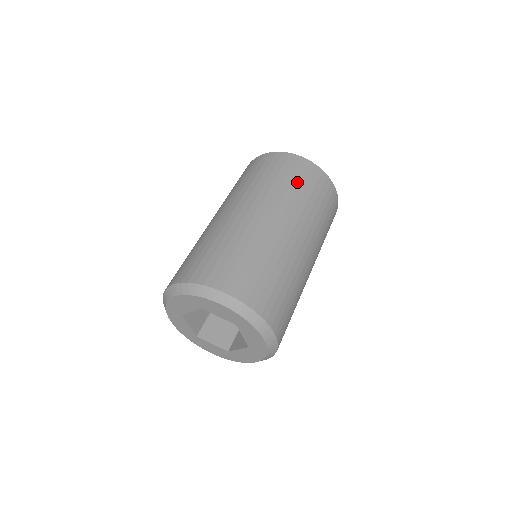
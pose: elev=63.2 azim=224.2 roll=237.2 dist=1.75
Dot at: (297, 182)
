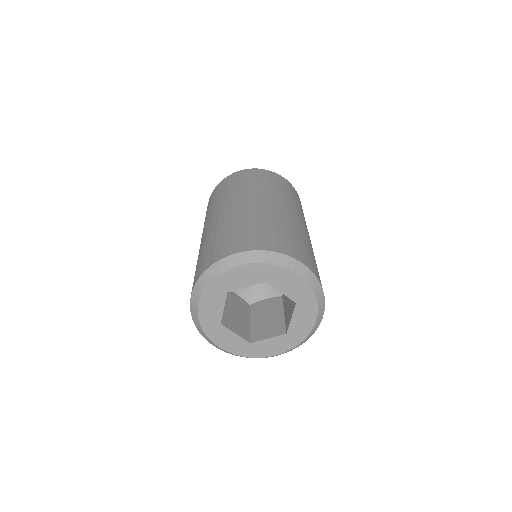
Dot at: (245, 181)
